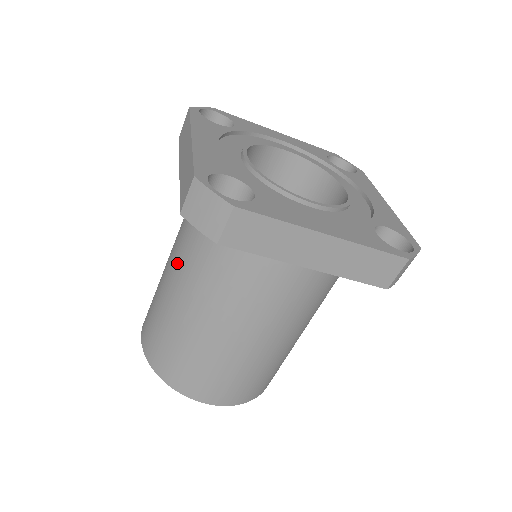
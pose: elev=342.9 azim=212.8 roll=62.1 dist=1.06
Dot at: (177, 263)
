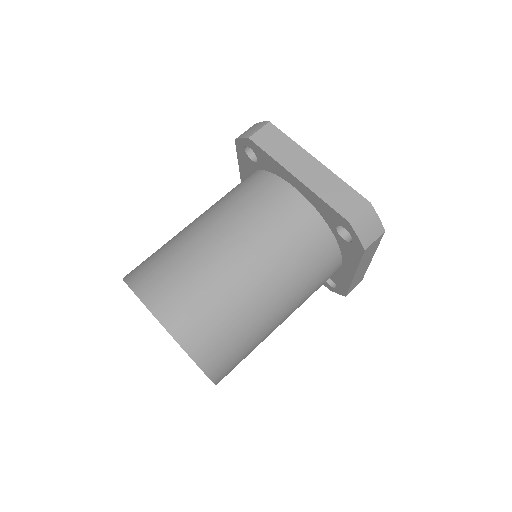
Dot at: (256, 250)
